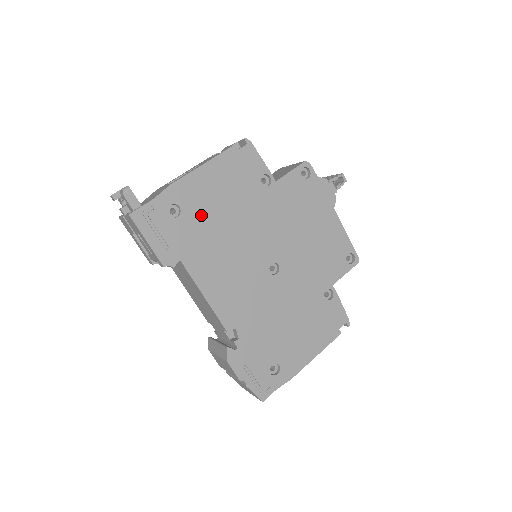
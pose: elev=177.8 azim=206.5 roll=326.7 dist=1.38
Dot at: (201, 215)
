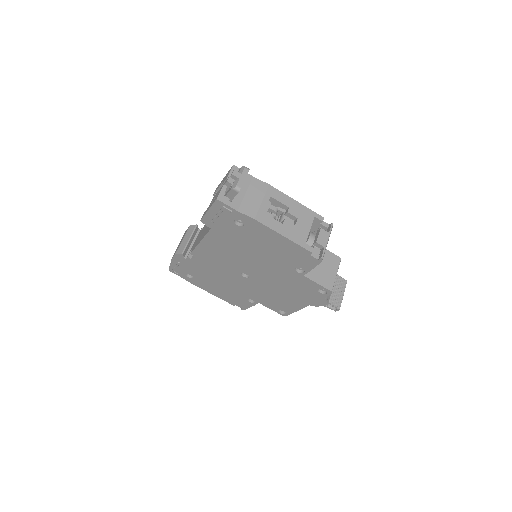
Dot at: (248, 237)
